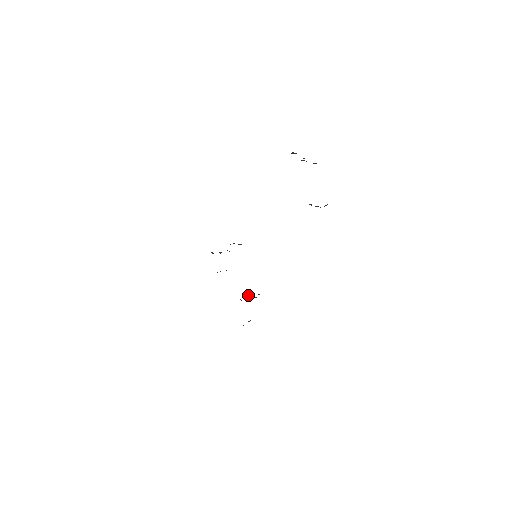
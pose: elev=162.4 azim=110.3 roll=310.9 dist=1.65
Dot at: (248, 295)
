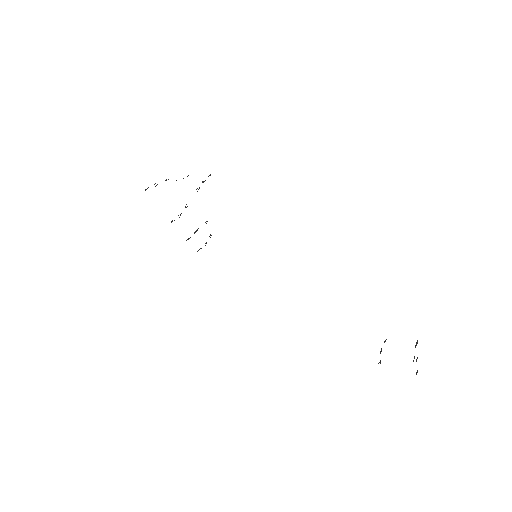
Dot at: occluded
